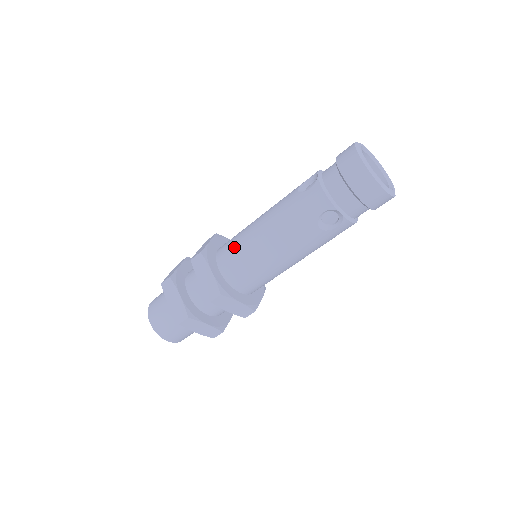
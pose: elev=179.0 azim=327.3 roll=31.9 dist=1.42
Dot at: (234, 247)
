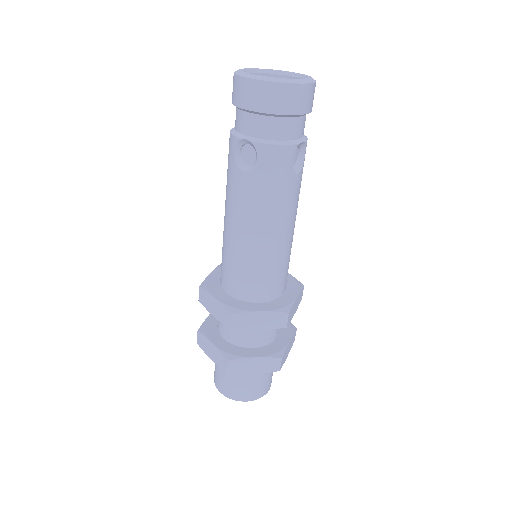
Dot at: (246, 275)
